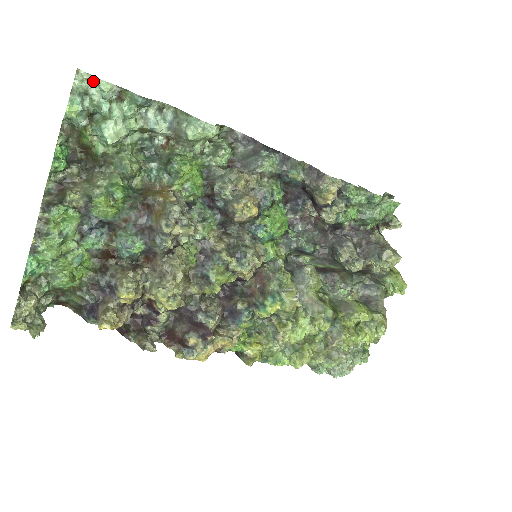
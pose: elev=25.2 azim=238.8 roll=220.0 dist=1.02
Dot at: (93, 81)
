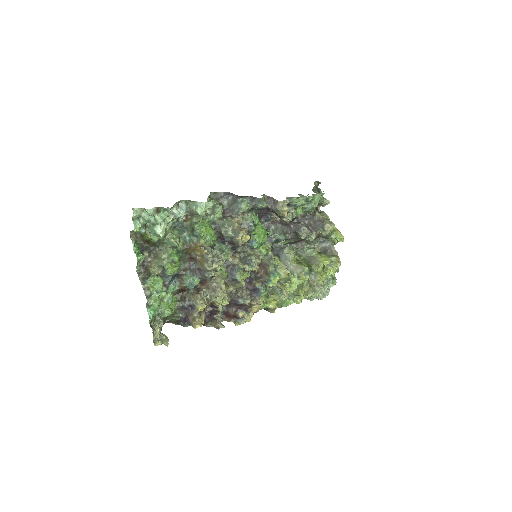
Dot at: (142, 210)
